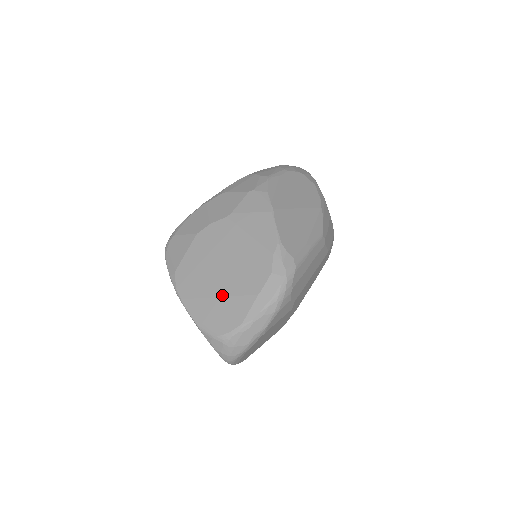
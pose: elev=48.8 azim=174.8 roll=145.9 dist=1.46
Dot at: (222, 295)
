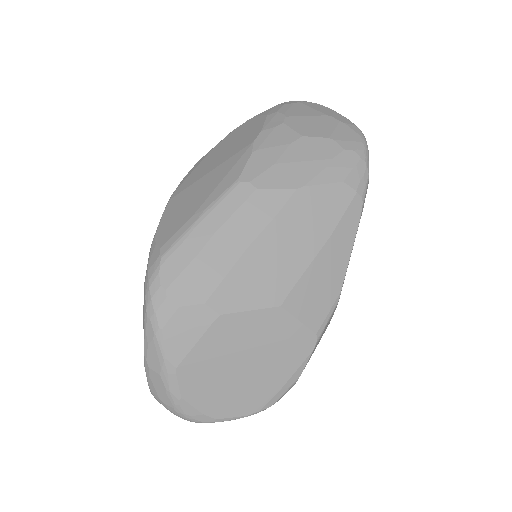
Dot at: occluded
